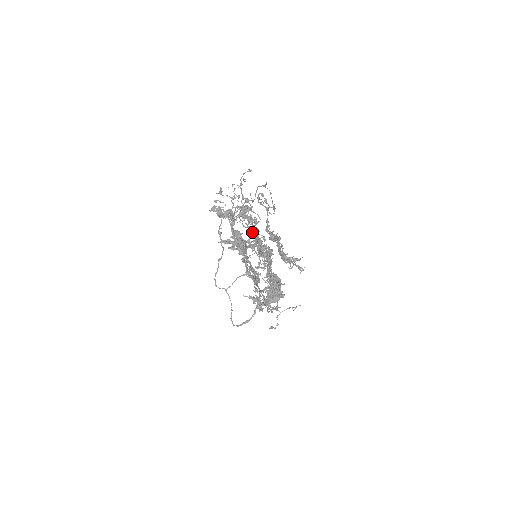
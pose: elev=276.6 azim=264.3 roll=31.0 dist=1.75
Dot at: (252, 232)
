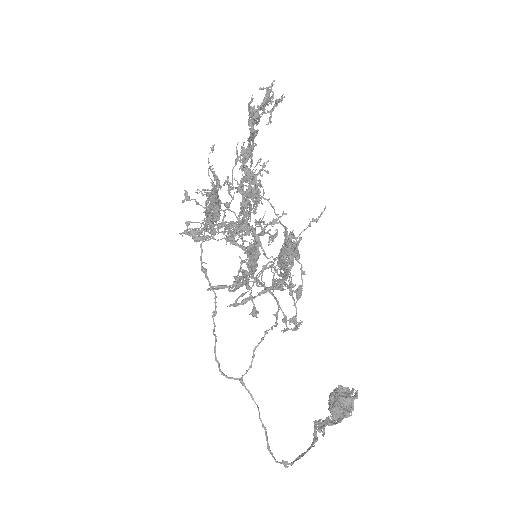
Dot at: occluded
